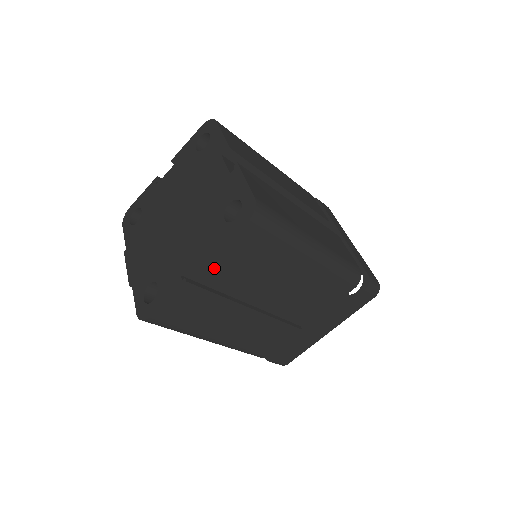
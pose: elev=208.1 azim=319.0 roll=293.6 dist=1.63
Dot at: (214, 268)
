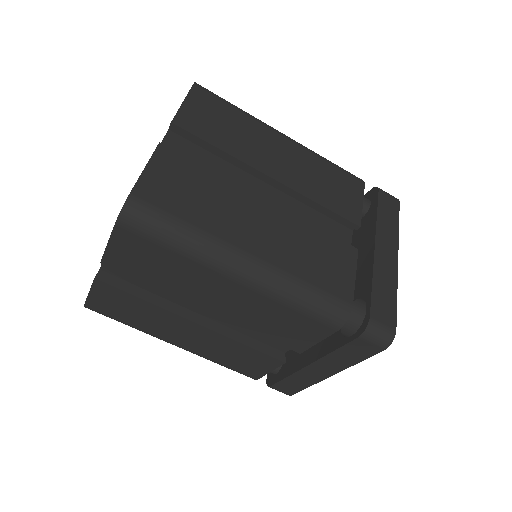
Dot at: occluded
